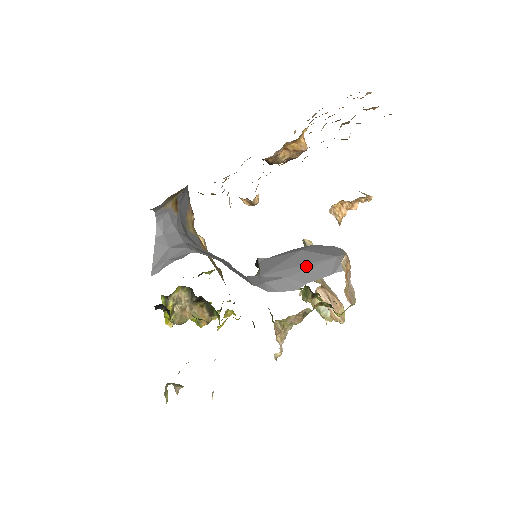
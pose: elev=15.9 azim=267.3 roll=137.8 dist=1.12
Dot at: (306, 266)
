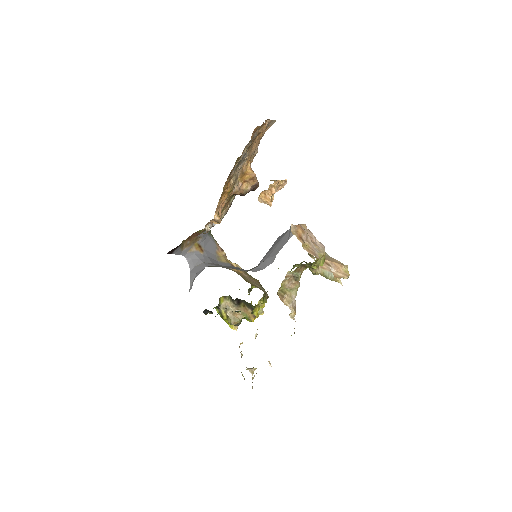
Dot at: (276, 245)
